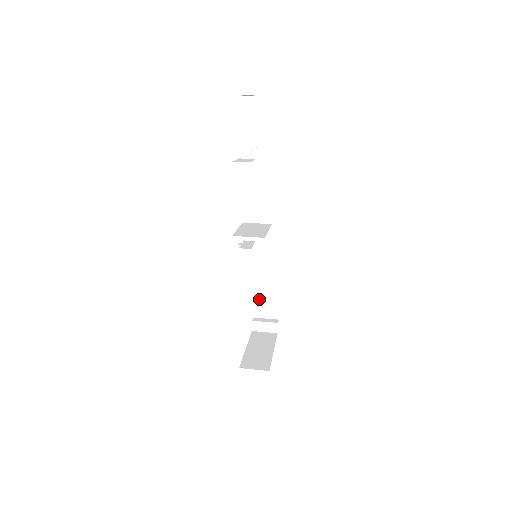
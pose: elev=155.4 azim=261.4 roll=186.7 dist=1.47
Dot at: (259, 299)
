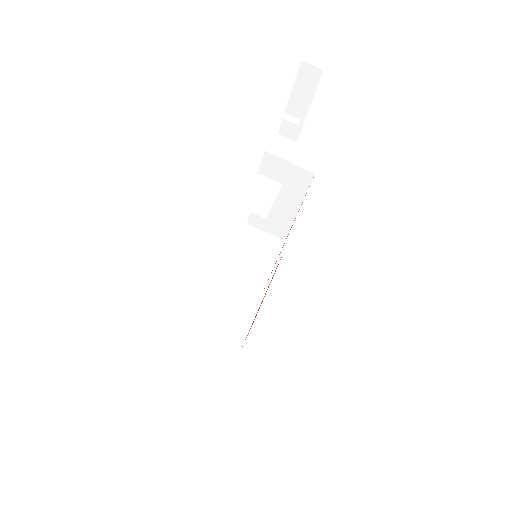
Dot at: occluded
